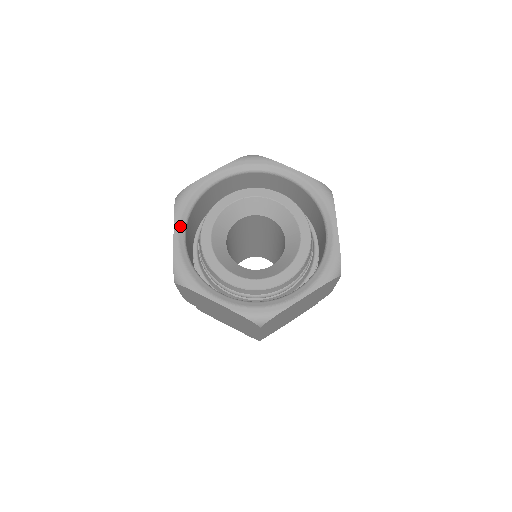
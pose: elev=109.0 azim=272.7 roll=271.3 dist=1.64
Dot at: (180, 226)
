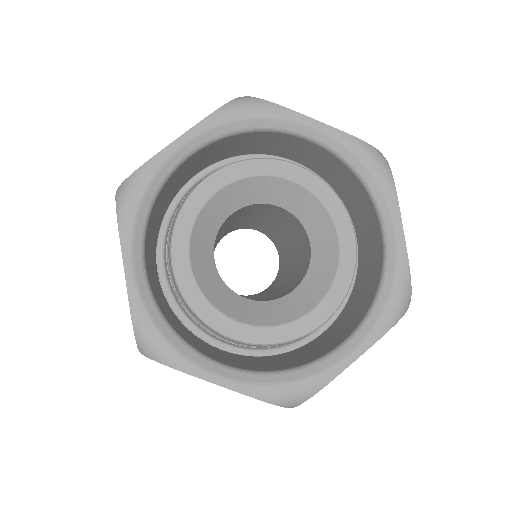
Dot at: (133, 252)
